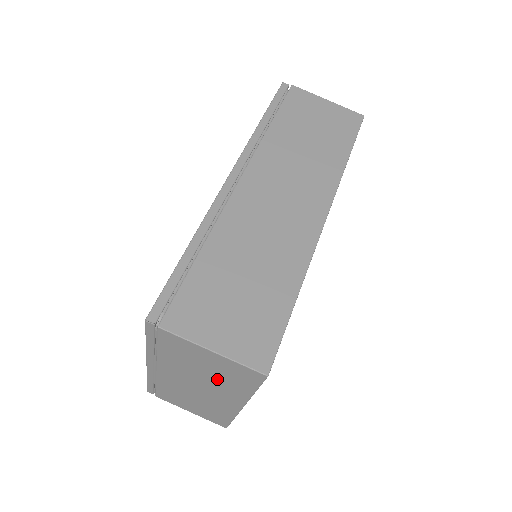
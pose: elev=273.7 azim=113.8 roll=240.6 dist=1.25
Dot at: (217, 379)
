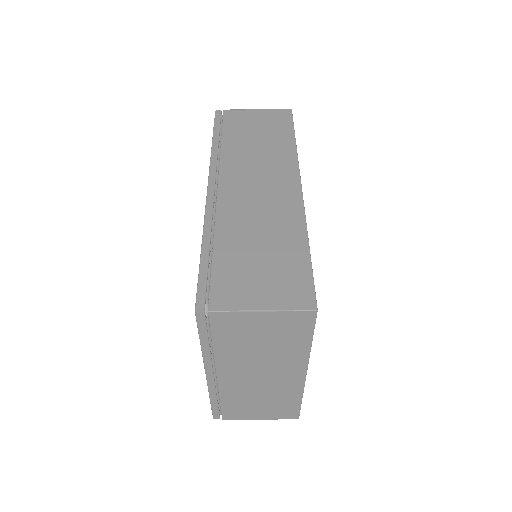
Dot at: (275, 348)
